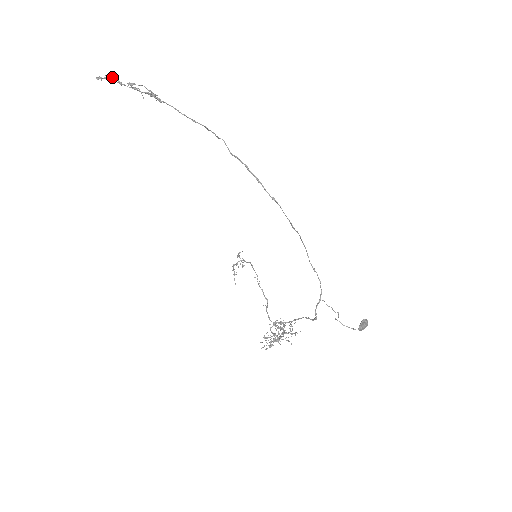
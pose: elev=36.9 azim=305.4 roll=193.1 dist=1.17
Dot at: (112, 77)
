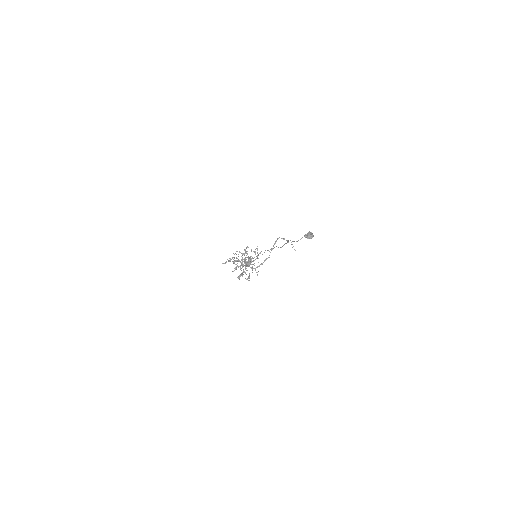
Dot at: (229, 260)
